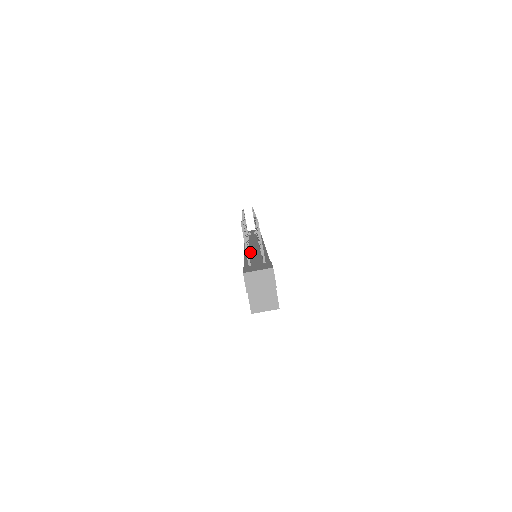
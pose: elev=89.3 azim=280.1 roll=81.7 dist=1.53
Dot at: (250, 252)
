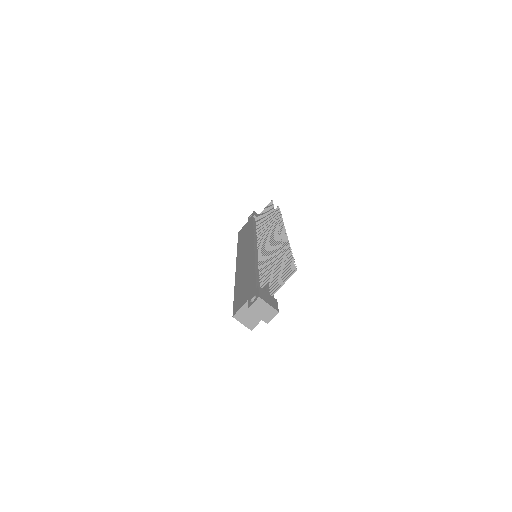
Dot at: occluded
